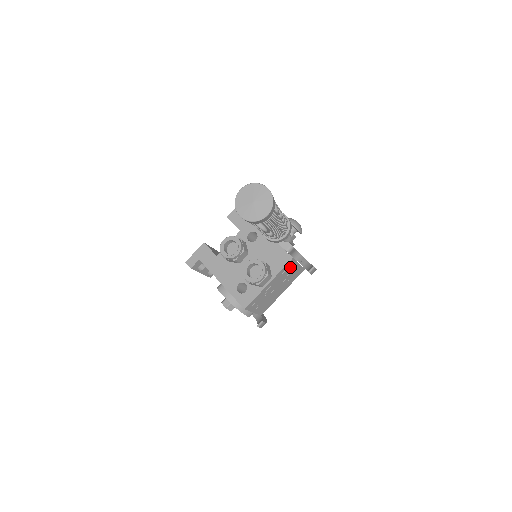
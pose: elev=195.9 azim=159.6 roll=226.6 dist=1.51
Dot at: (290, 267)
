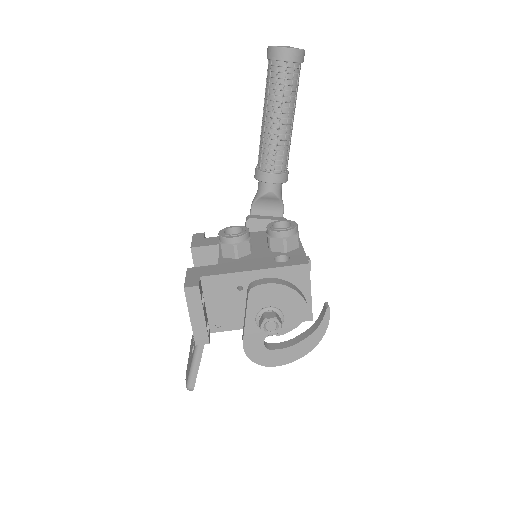
Dot at: occluded
